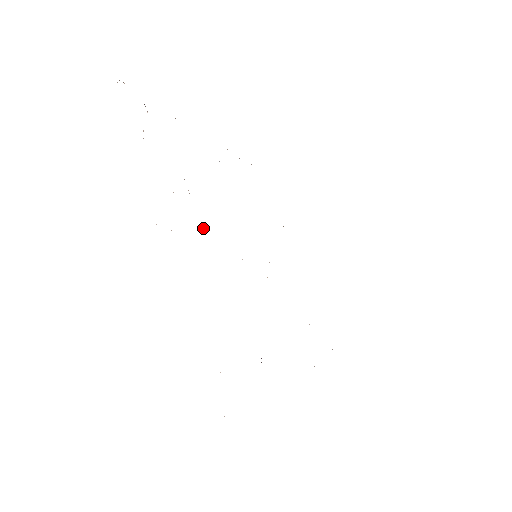
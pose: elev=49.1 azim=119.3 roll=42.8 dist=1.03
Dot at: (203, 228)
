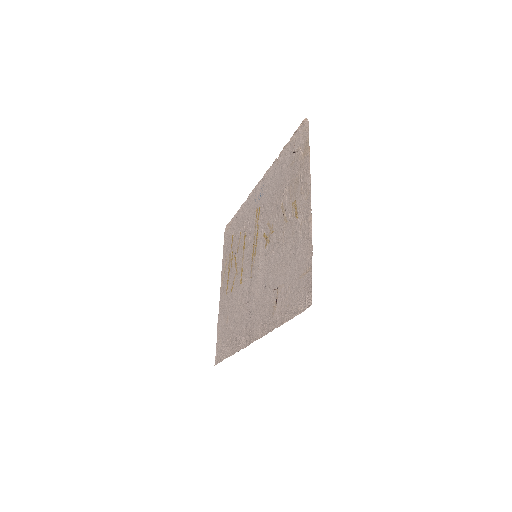
Dot at: (286, 213)
